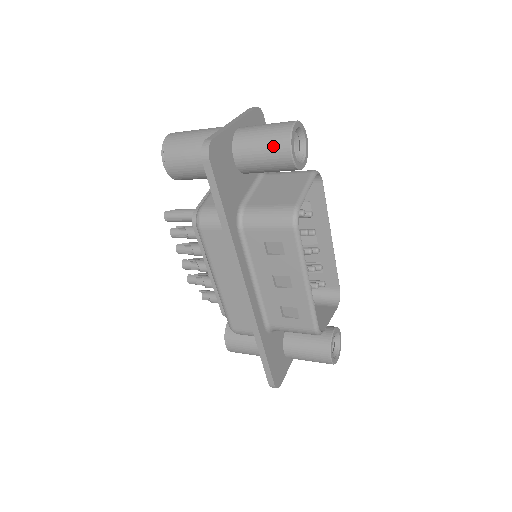
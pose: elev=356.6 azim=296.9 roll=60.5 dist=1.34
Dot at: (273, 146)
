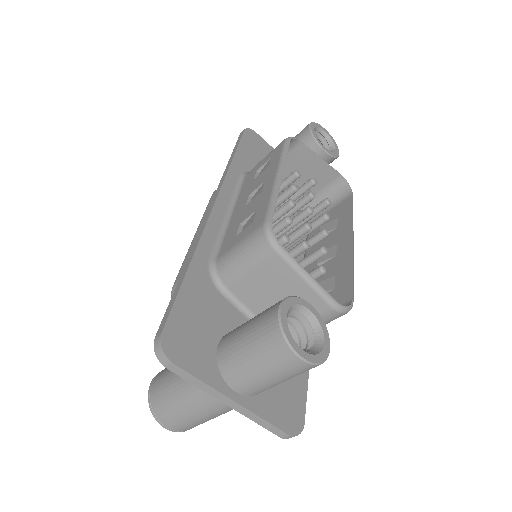
Dot at: occluded
